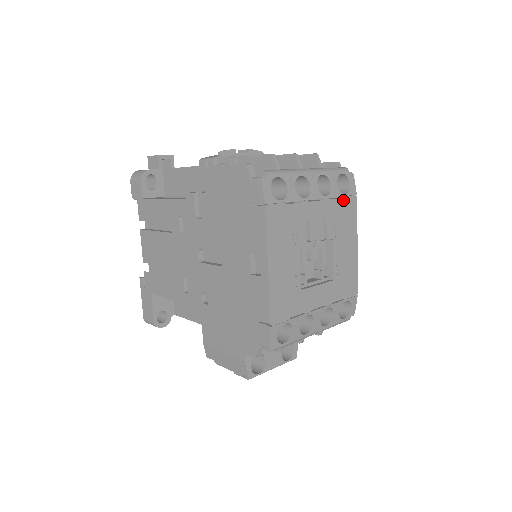
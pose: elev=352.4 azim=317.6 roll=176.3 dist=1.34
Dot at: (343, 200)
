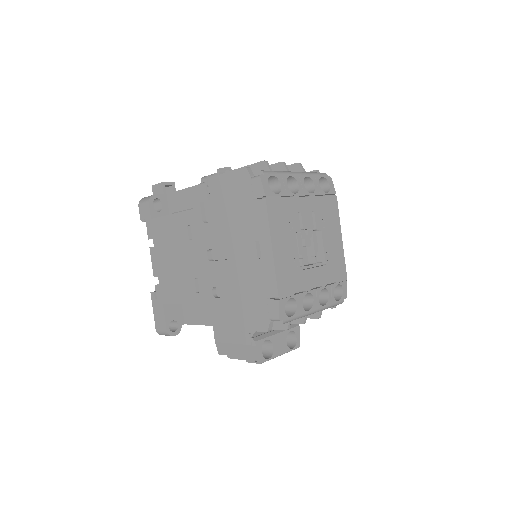
Dot at: (326, 198)
